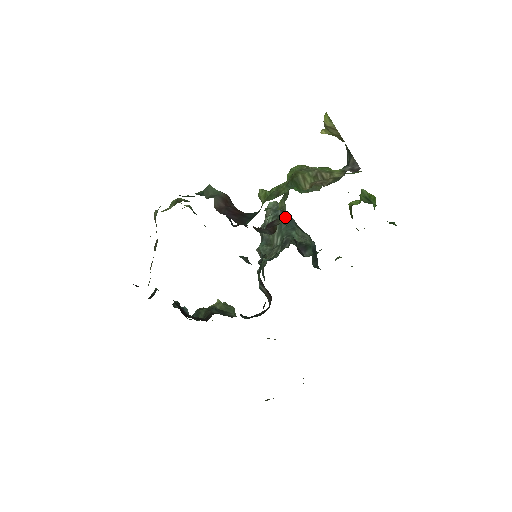
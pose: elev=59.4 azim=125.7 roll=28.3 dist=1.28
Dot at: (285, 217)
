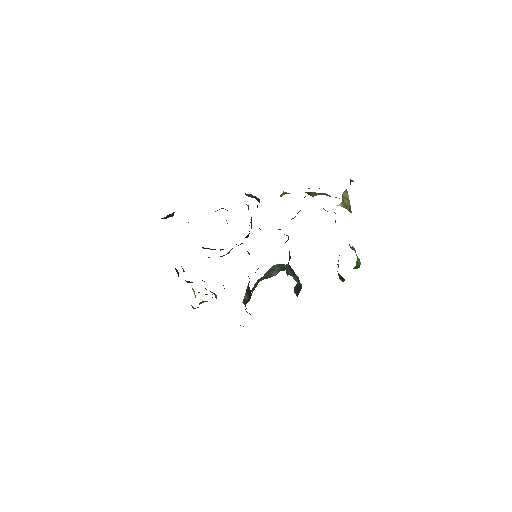
Dot at: (288, 264)
